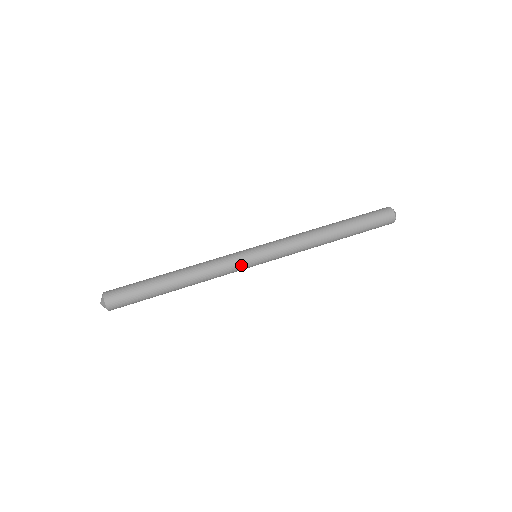
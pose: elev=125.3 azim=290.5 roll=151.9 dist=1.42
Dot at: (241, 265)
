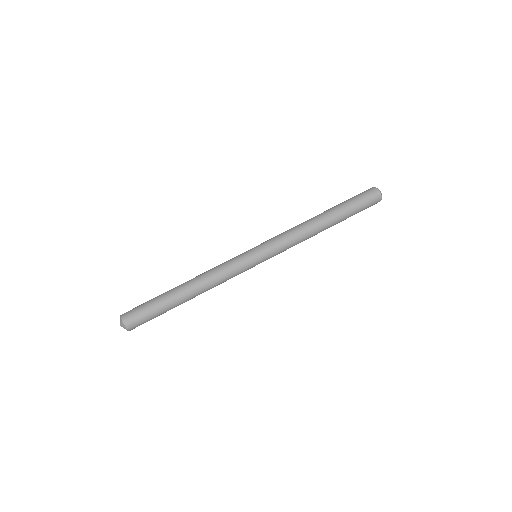
Dot at: (244, 269)
